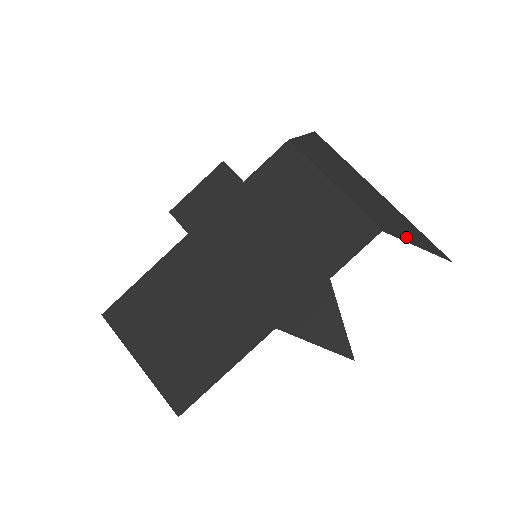
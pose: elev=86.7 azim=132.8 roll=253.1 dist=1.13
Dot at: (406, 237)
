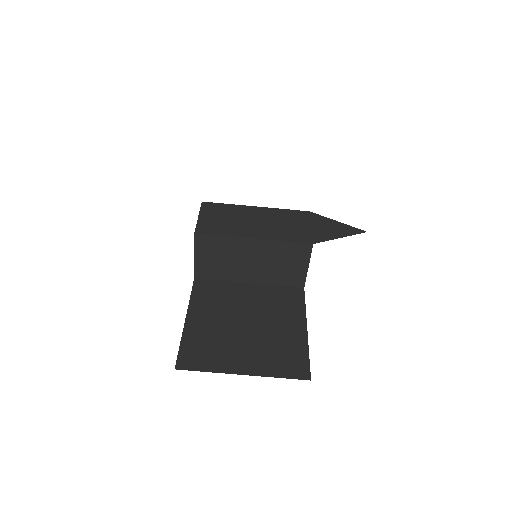
Dot at: occluded
